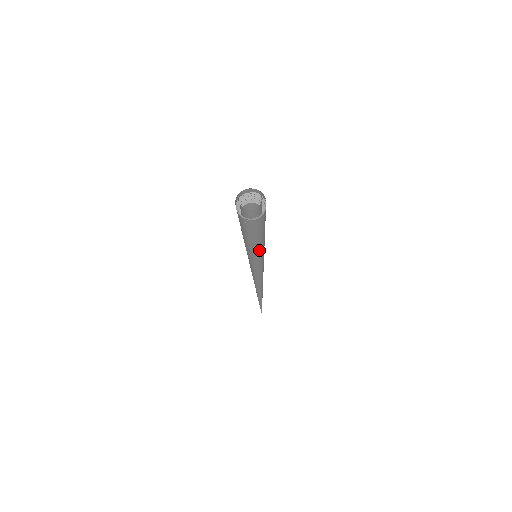
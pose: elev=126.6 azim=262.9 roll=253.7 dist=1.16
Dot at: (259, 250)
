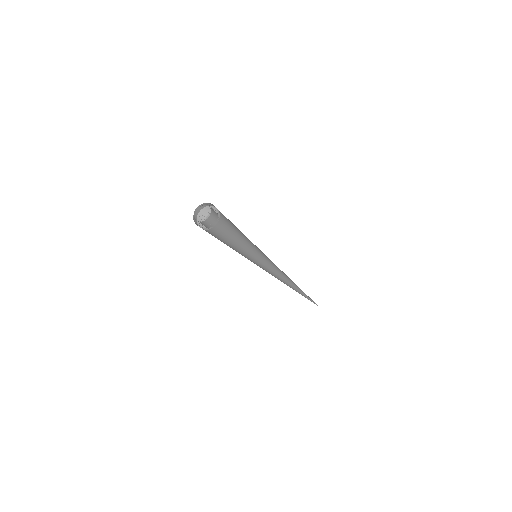
Dot at: (241, 253)
